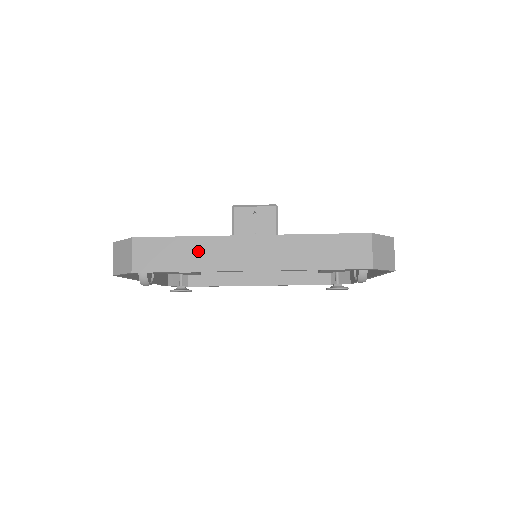
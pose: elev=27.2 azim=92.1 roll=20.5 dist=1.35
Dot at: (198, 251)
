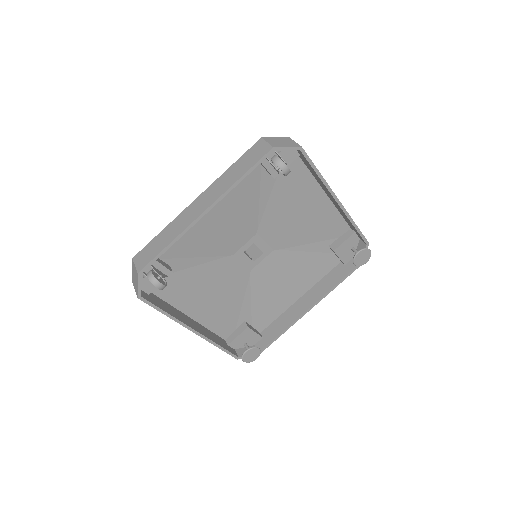
Dot at: (170, 231)
